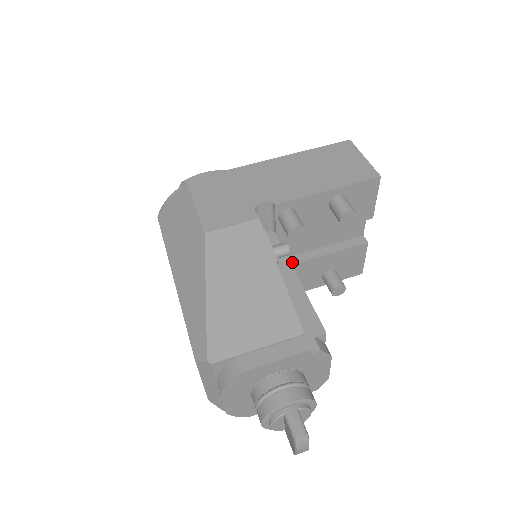
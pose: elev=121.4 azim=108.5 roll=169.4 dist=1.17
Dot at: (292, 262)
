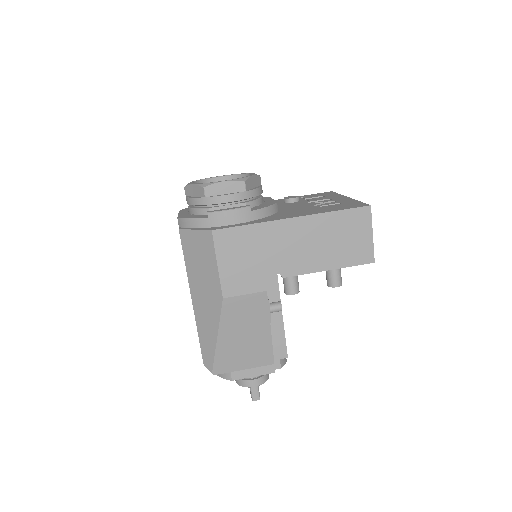
Dot at: occluded
